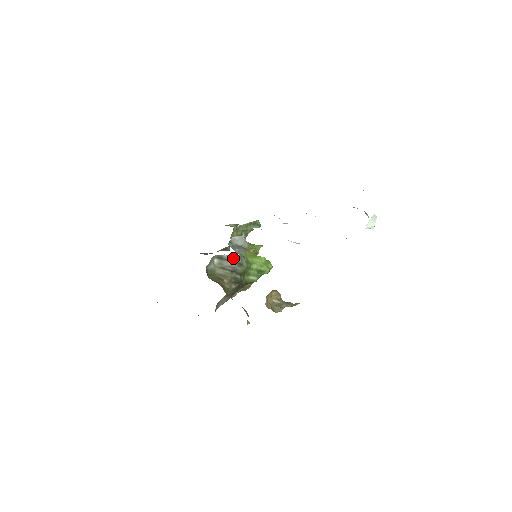
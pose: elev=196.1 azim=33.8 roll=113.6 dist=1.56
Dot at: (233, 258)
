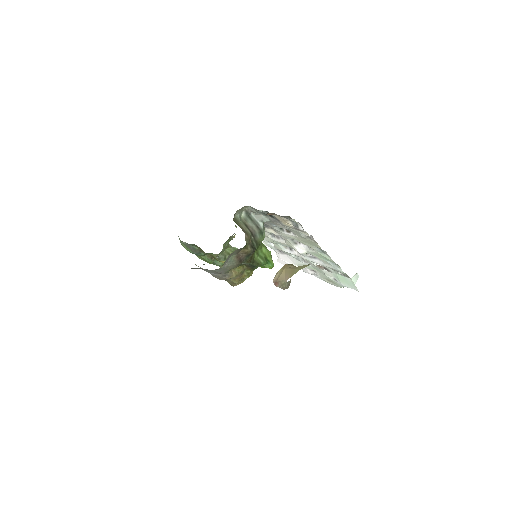
Dot at: (258, 222)
